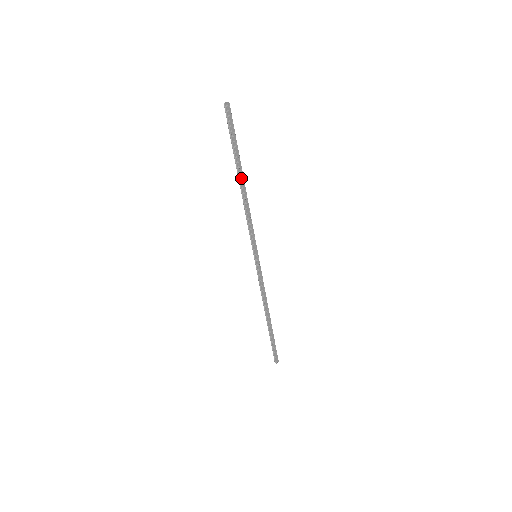
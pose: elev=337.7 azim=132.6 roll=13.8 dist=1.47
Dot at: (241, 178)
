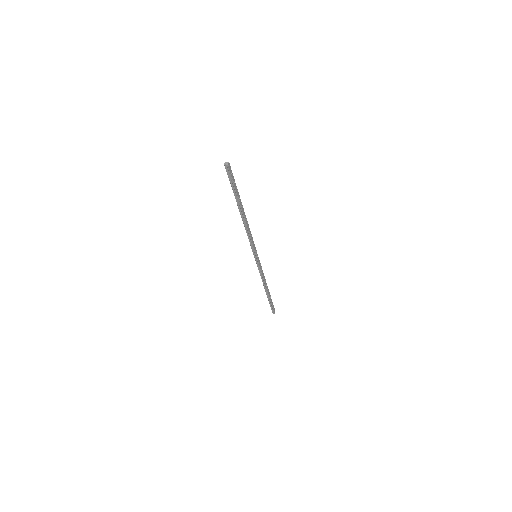
Dot at: (242, 211)
